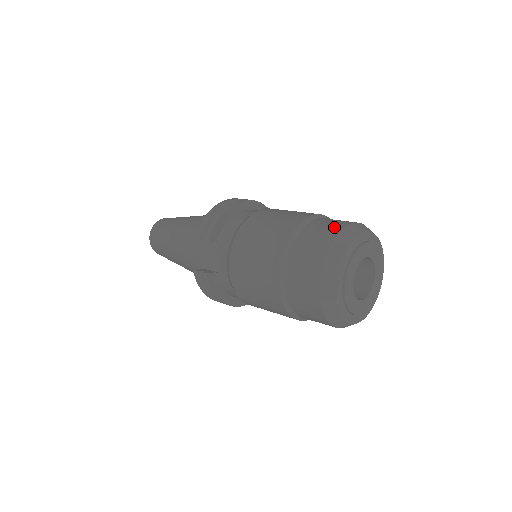
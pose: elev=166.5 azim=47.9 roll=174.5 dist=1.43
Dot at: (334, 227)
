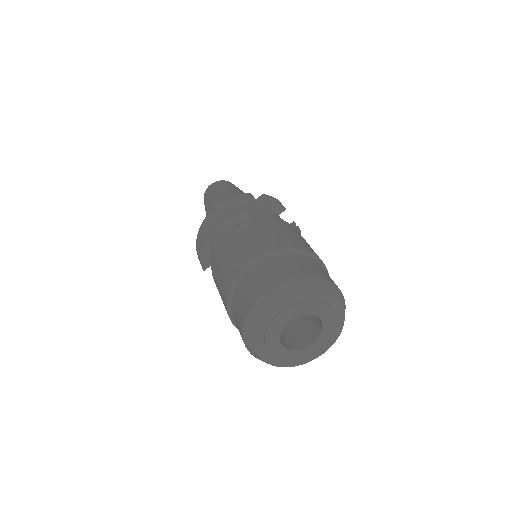
Dot at: (247, 302)
